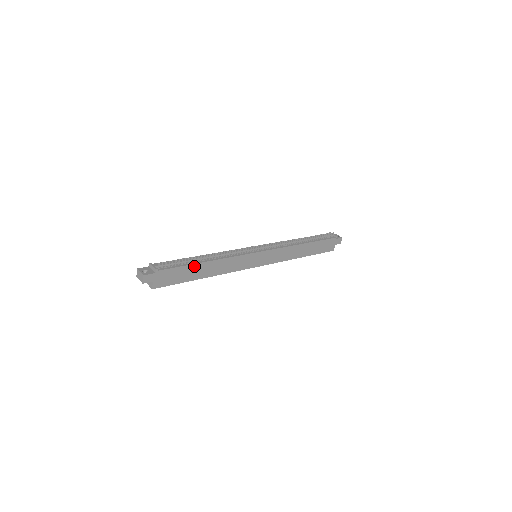
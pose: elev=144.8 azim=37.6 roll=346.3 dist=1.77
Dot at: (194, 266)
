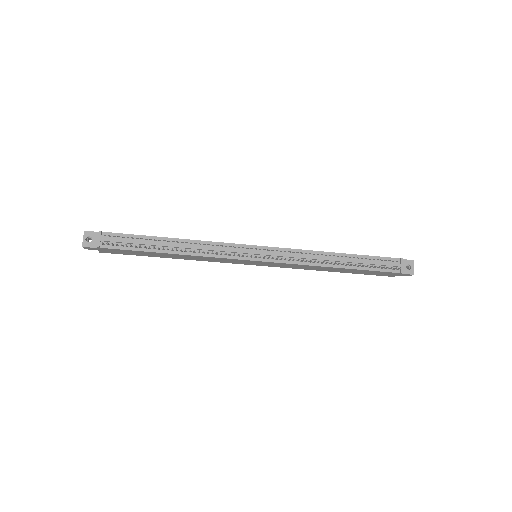
Dot at: (152, 252)
